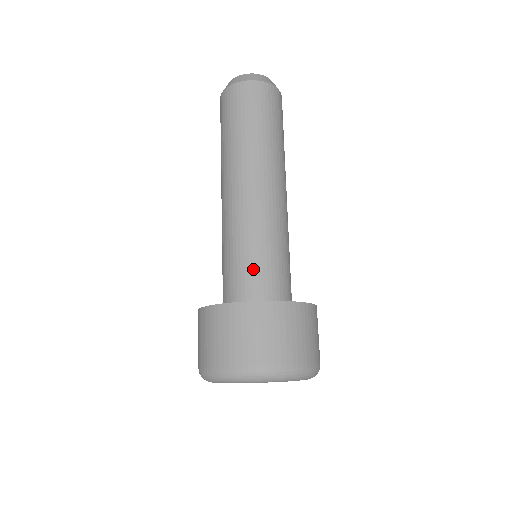
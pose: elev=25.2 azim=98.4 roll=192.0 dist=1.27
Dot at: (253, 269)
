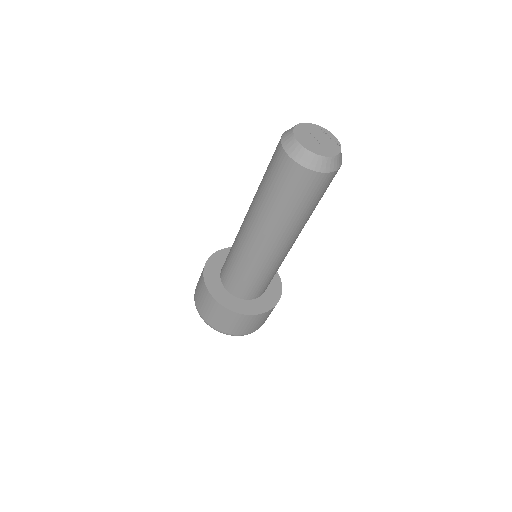
Dot at: (267, 284)
